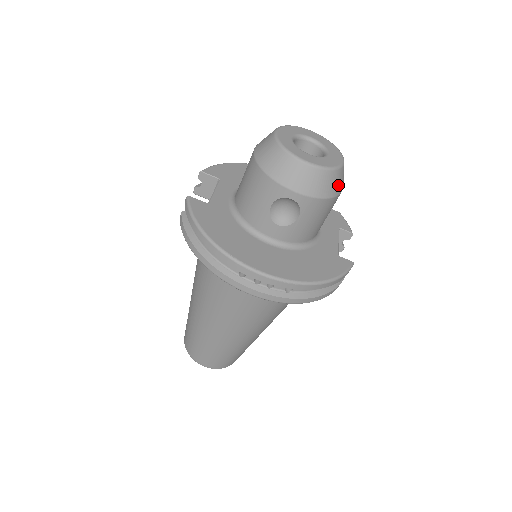
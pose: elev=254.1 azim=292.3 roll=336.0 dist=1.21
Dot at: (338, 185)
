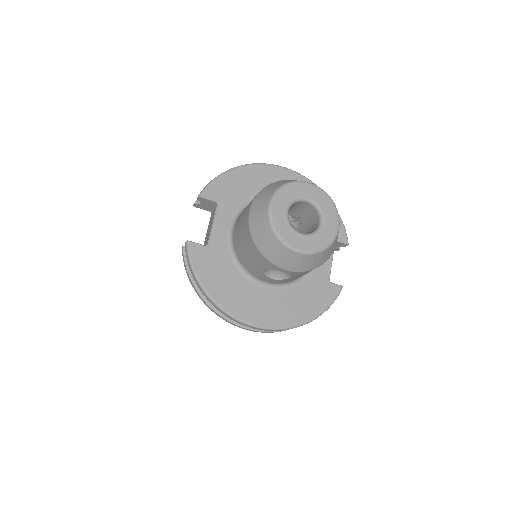
Dot at: (330, 253)
